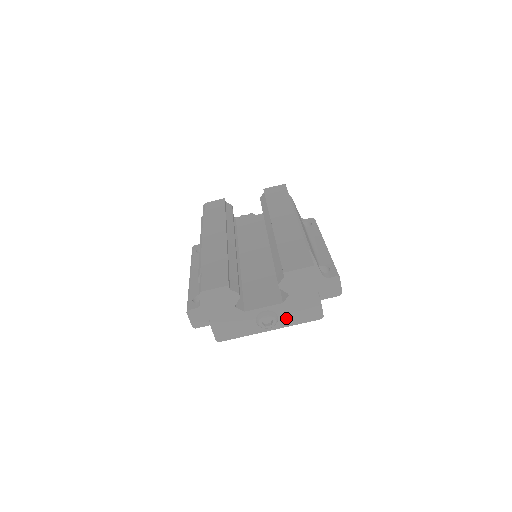
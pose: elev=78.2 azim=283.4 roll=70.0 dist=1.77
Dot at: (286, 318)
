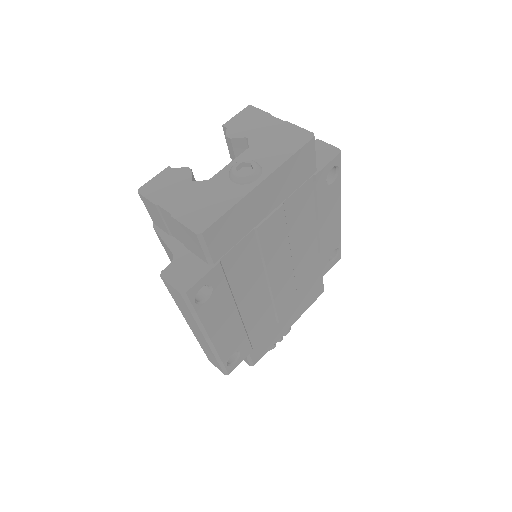
Dot at: (269, 159)
